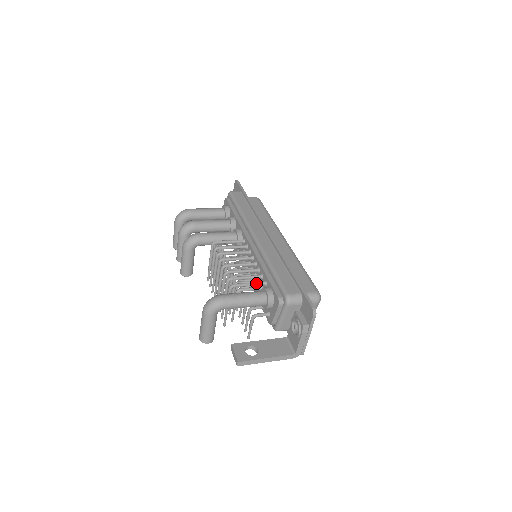
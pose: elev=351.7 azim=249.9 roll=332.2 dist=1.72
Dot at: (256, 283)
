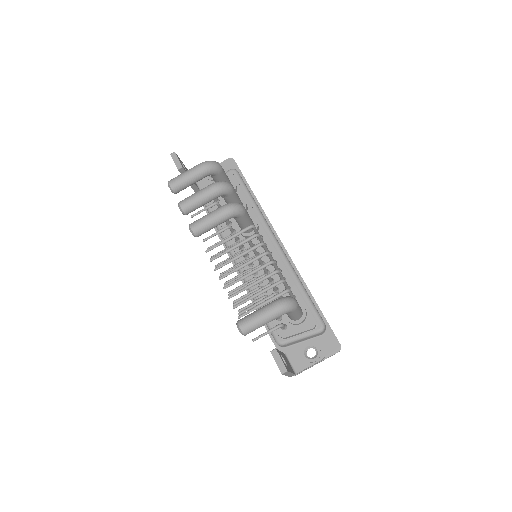
Dot at: occluded
